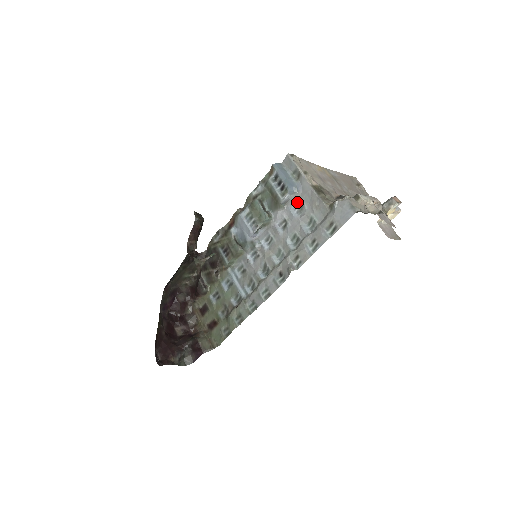
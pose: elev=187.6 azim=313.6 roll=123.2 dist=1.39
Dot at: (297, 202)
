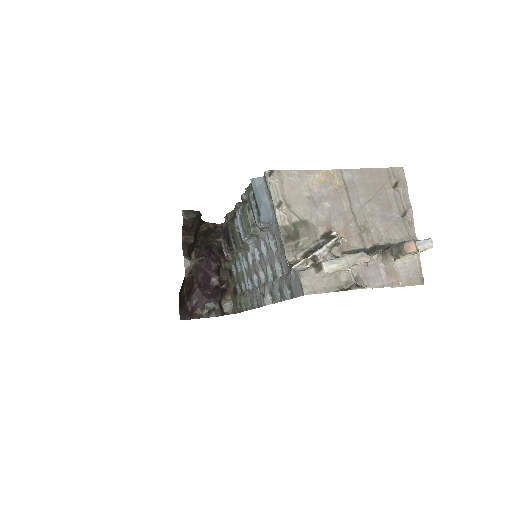
Dot at: (273, 234)
